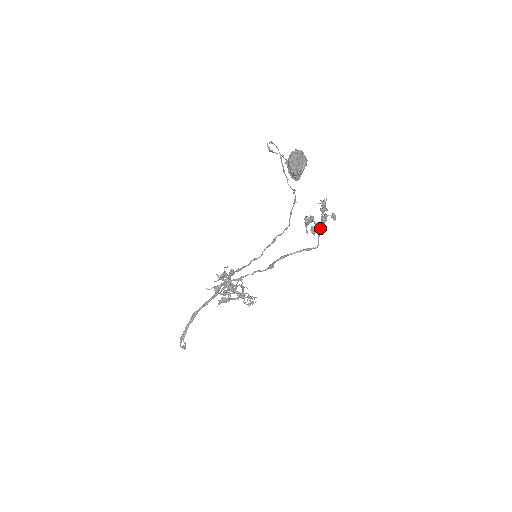
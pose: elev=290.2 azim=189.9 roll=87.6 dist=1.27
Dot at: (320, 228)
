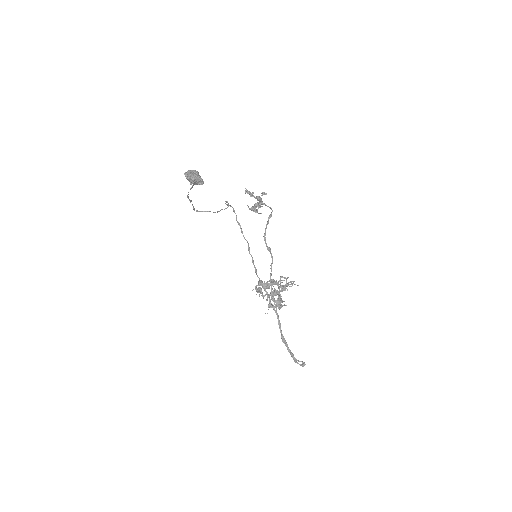
Dot at: (261, 202)
